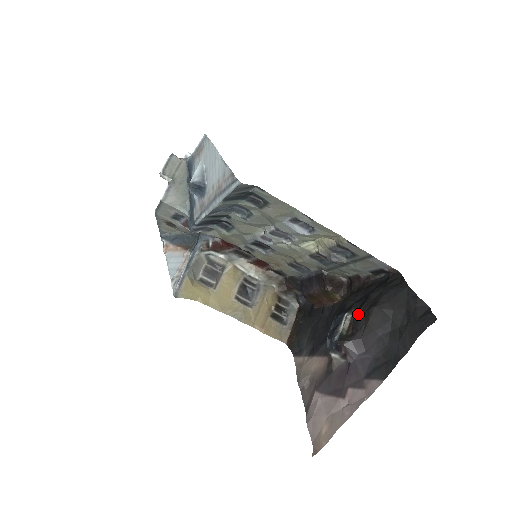
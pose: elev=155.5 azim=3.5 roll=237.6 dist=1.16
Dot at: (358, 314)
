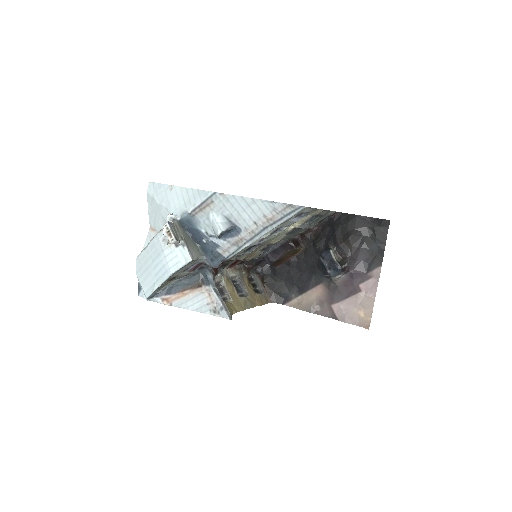
Dot at: (339, 246)
